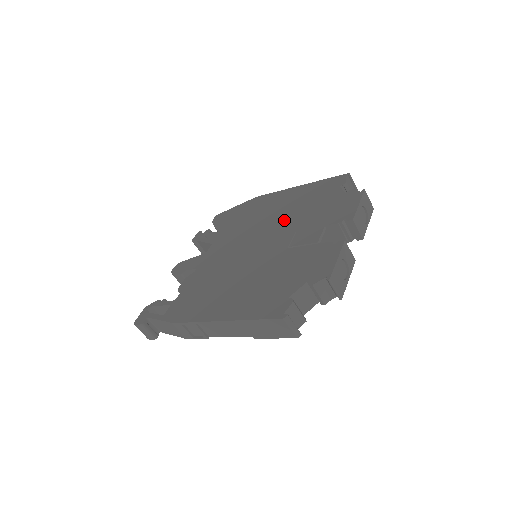
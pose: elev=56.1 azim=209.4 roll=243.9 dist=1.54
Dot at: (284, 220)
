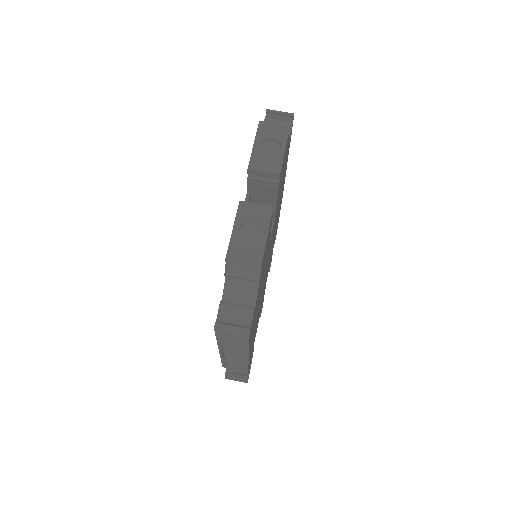
Dot at: occluded
